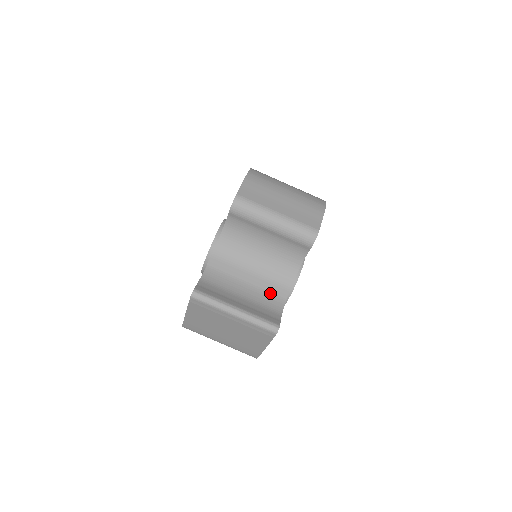
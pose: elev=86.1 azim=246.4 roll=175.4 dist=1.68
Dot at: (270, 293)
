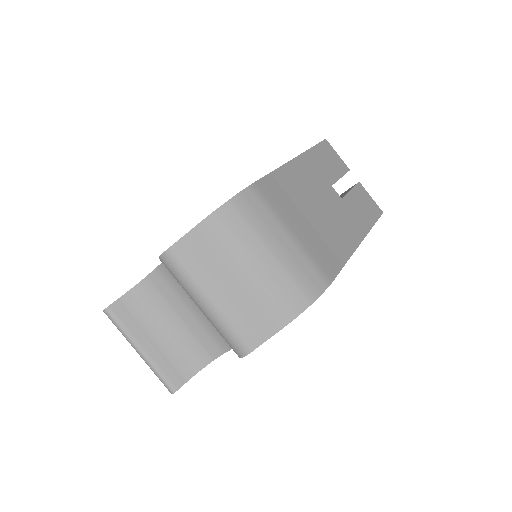
Dot at: (200, 343)
